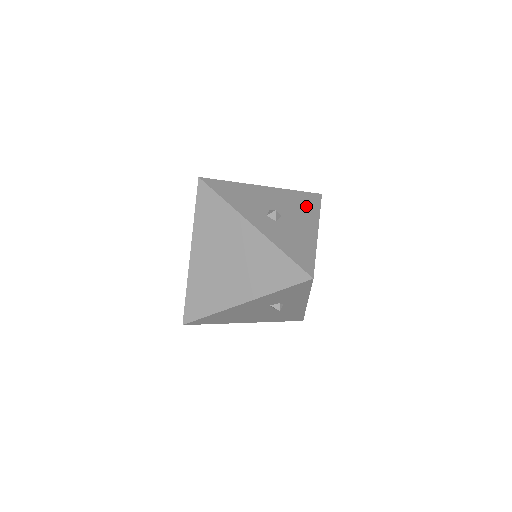
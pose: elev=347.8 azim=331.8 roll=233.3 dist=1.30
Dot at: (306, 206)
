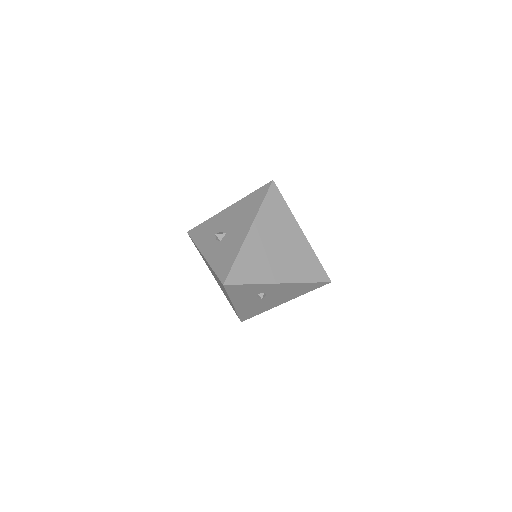
Dot at: (251, 207)
